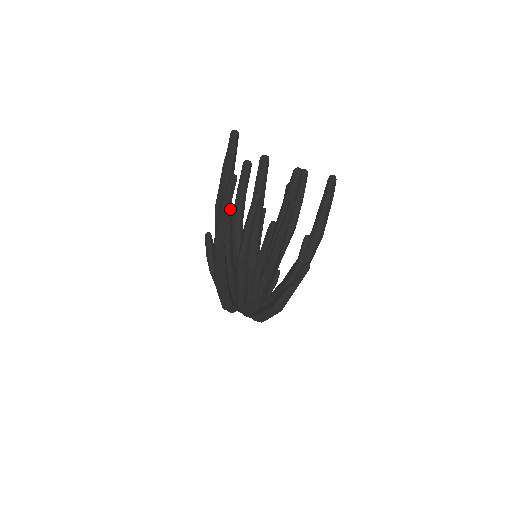
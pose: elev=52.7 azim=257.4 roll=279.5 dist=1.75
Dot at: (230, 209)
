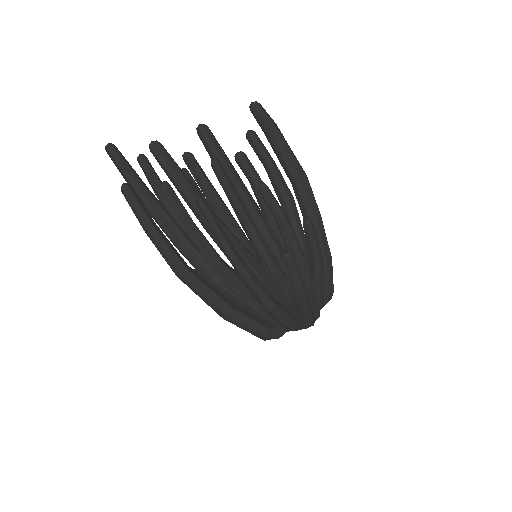
Dot at: (175, 226)
